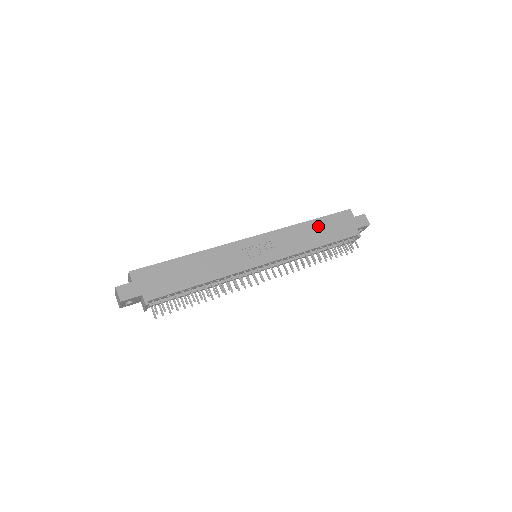
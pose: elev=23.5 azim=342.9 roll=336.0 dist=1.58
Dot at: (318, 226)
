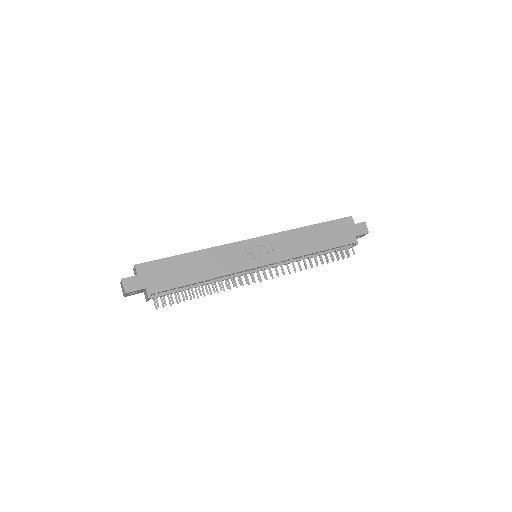
Dot at: (318, 231)
